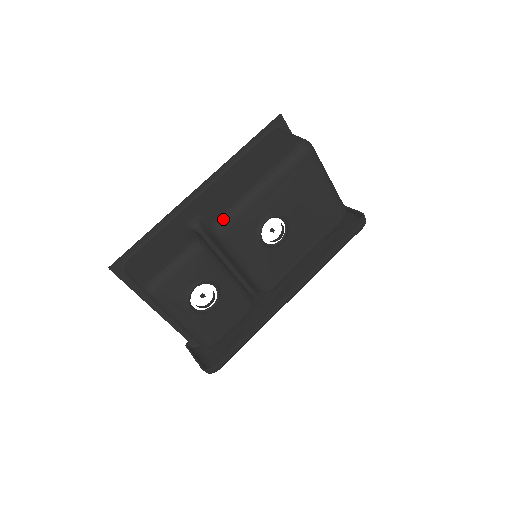
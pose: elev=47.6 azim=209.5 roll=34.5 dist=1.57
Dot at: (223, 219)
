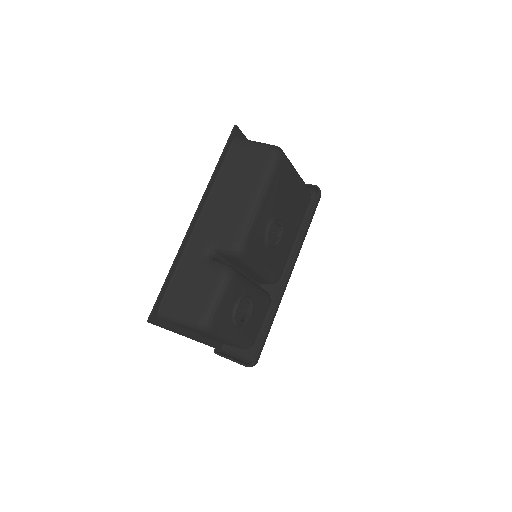
Dot at: (240, 241)
